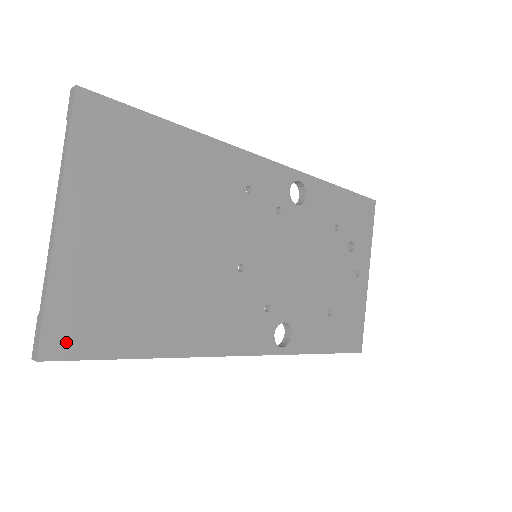
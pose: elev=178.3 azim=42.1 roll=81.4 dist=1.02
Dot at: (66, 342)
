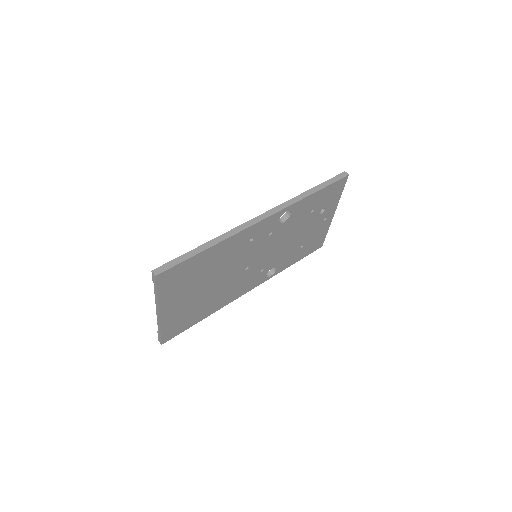
Dot at: (171, 335)
